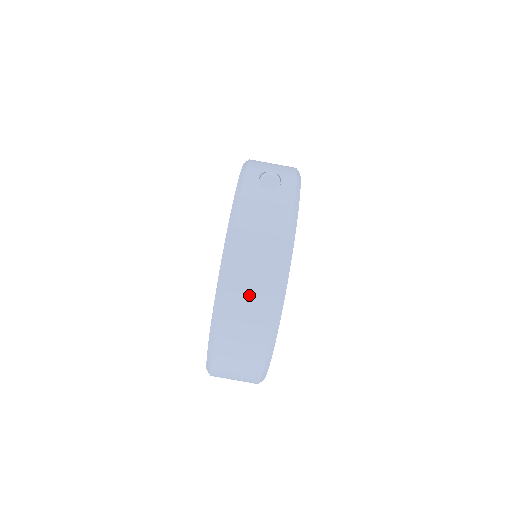
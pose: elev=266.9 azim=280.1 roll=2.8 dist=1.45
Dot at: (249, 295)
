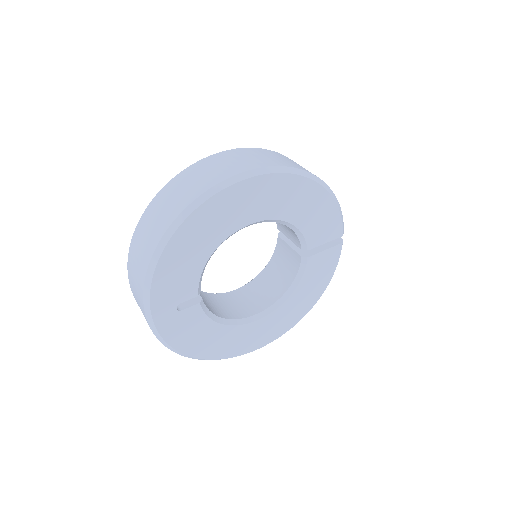
Dot at: (216, 167)
